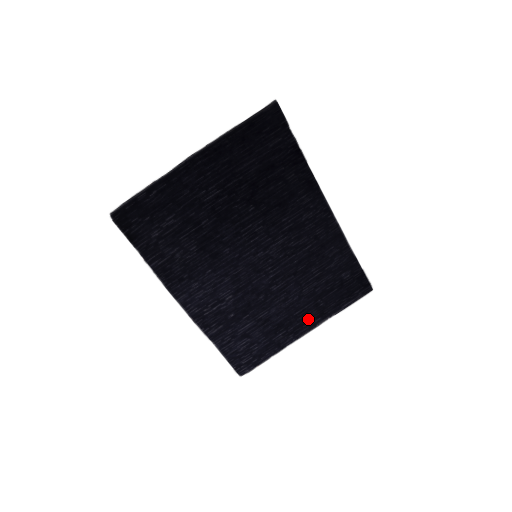
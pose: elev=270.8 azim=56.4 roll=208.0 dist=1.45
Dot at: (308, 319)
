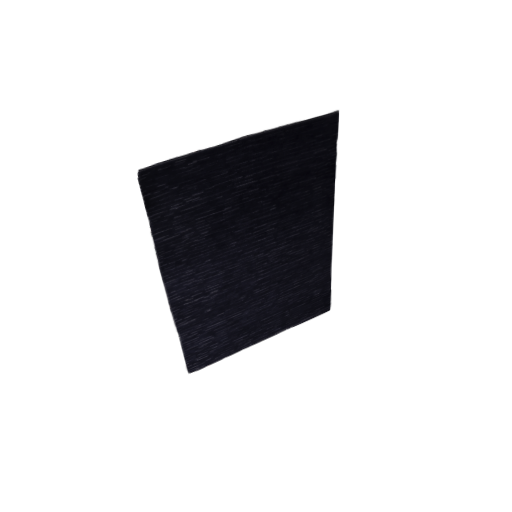
Dot at: (271, 327)
